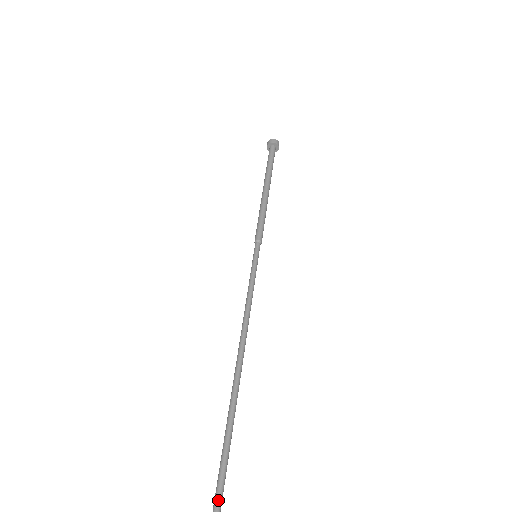
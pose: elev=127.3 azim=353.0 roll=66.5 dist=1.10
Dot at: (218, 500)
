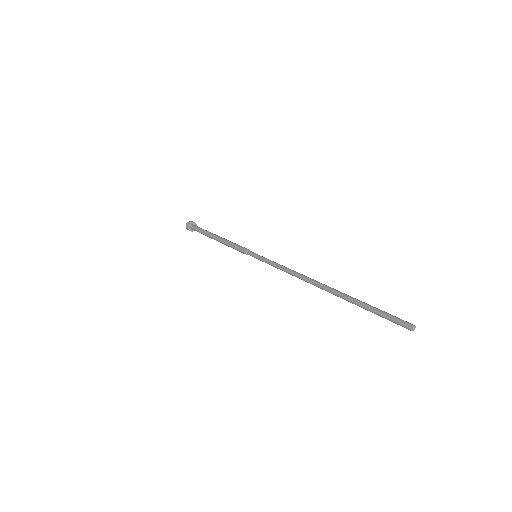
Dot at: (406, 321)
